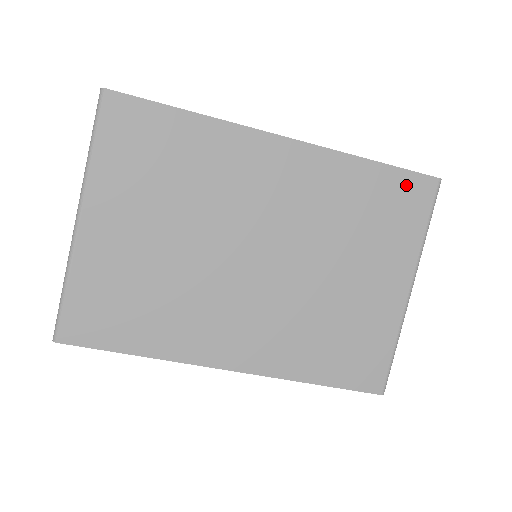
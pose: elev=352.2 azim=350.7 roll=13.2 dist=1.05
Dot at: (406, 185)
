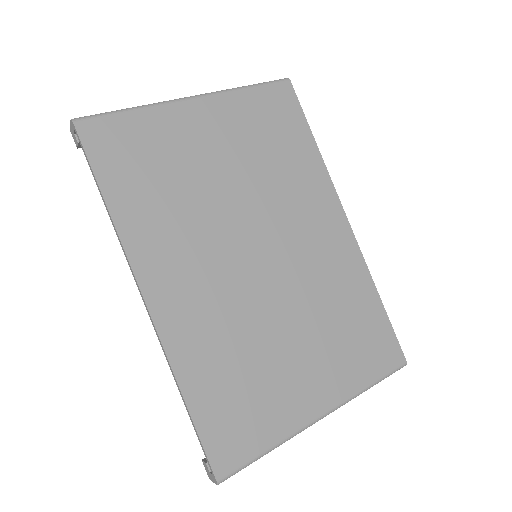
Dot at: (385, 338)
